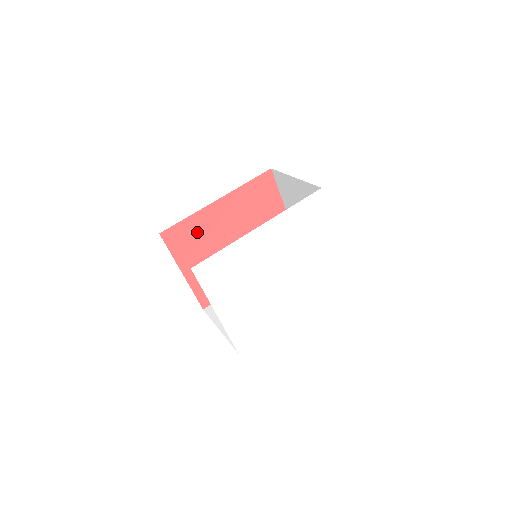
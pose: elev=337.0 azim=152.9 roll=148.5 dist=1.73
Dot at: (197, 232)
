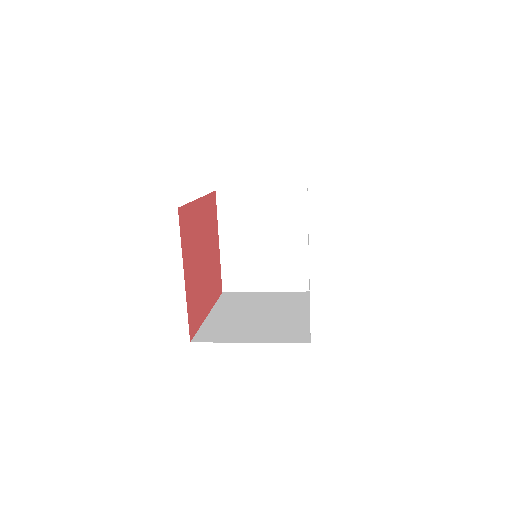
Dot at: (192, 227)
